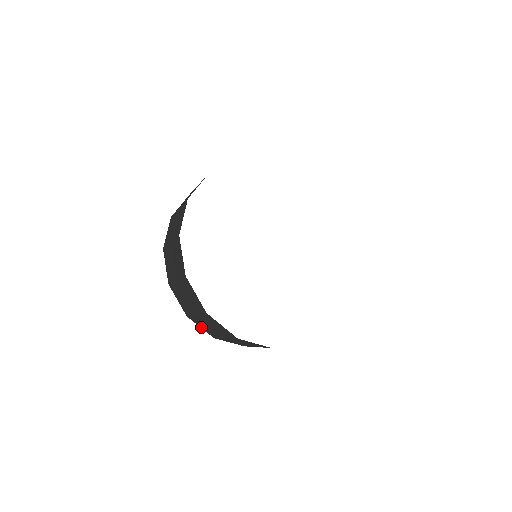
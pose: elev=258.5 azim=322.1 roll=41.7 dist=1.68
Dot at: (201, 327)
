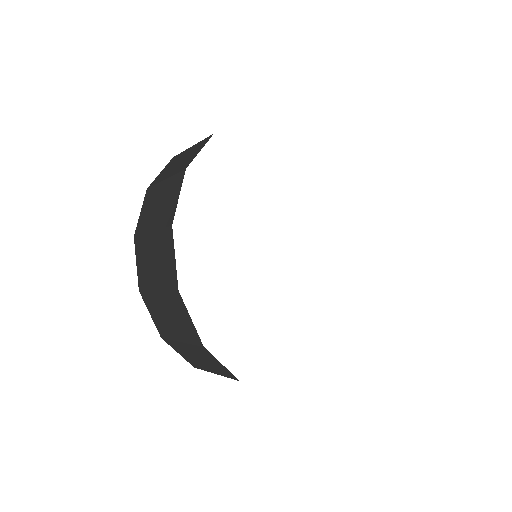
Dot at: (142, 211)
